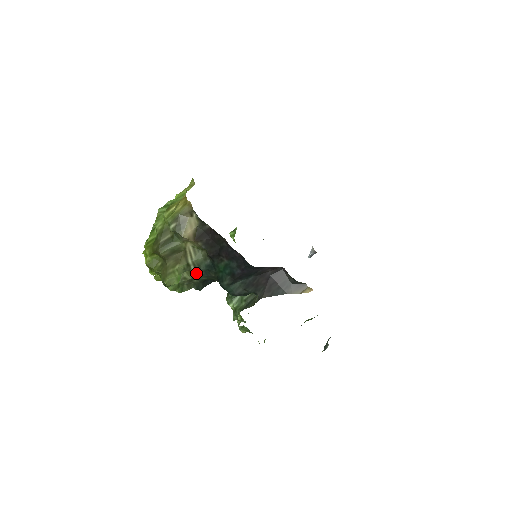
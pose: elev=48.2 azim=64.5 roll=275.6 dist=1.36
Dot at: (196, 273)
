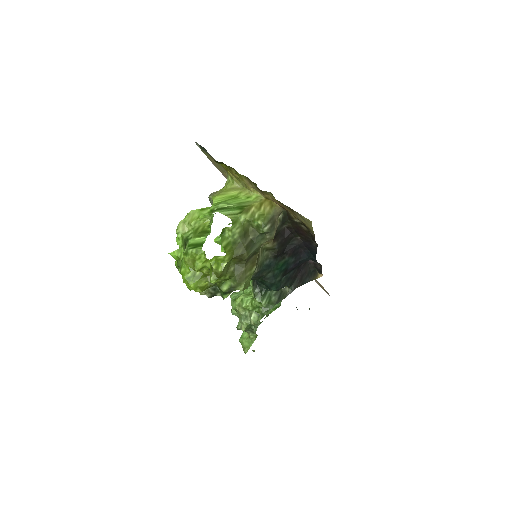
Dot at: (253, 275)
